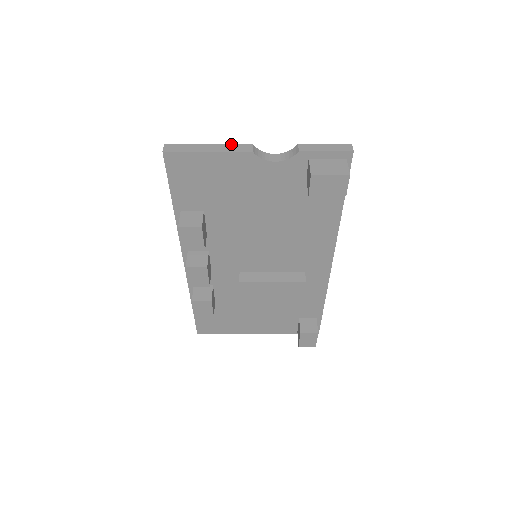
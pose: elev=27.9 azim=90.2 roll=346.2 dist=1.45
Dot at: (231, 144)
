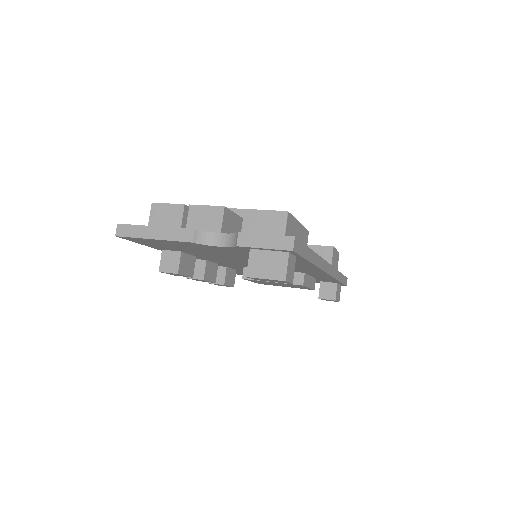
Dot at: (174, 228)
